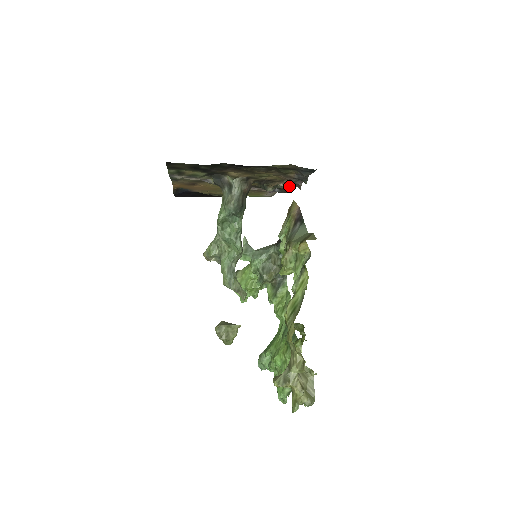
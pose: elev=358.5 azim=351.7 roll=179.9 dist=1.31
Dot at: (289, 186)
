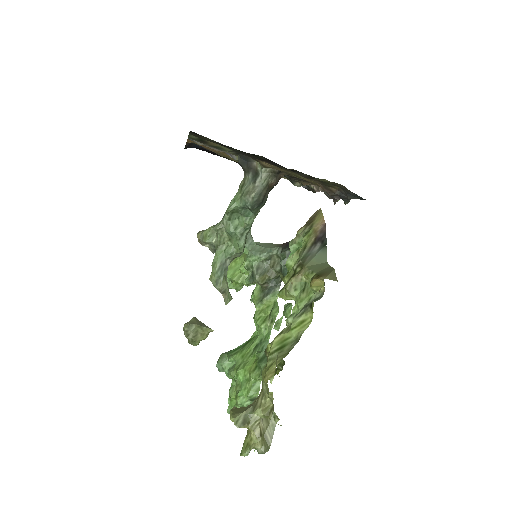
Dot at: occluded
